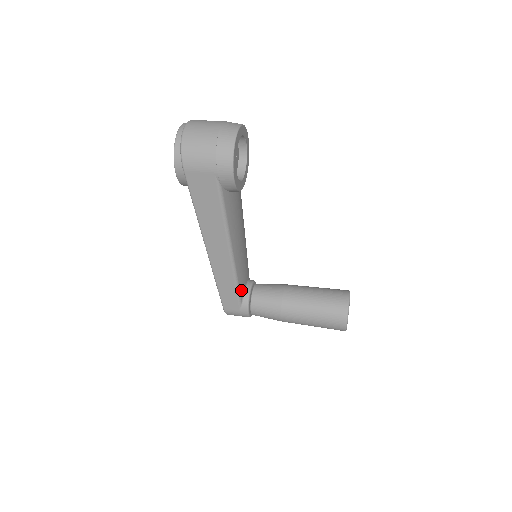
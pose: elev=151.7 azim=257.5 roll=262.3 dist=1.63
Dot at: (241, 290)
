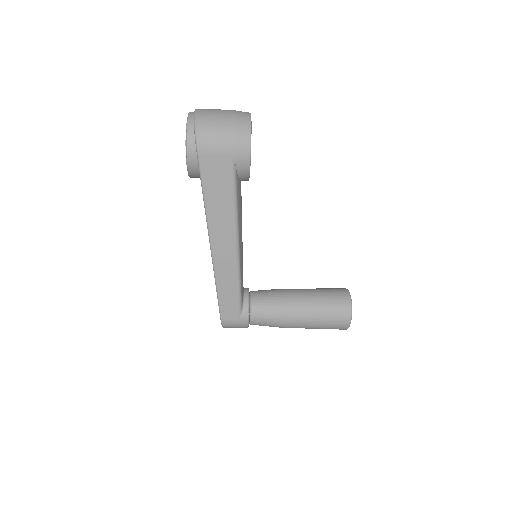
Dot at: (242, 294)
